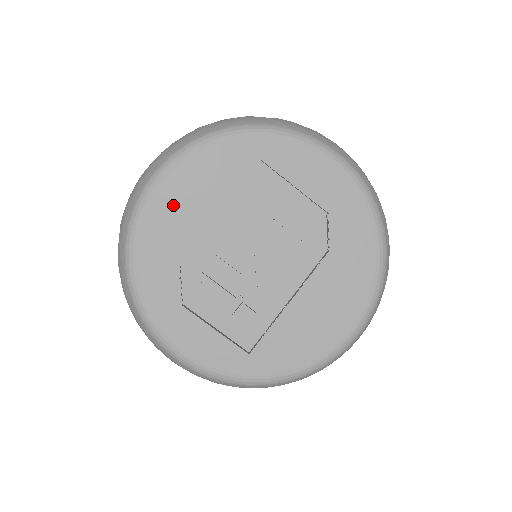
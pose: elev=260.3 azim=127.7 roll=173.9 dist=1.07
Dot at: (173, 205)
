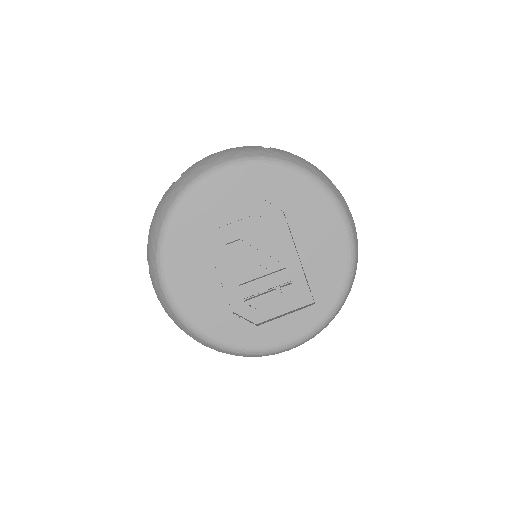
Dot at: (190, 292)
